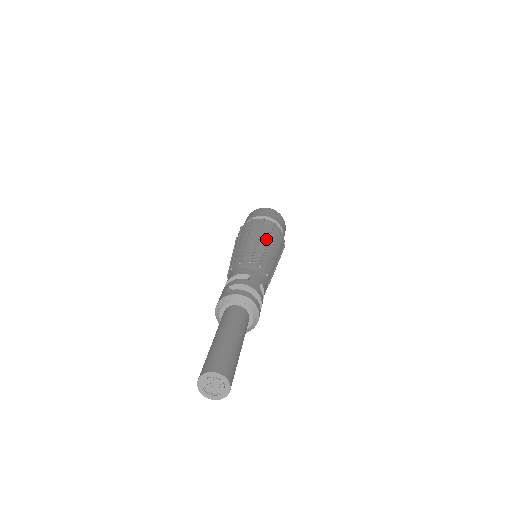
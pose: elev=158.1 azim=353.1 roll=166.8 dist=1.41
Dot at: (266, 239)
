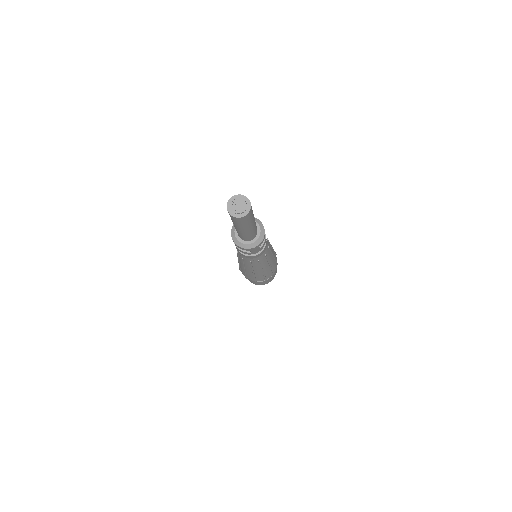
Dot at: occluded
